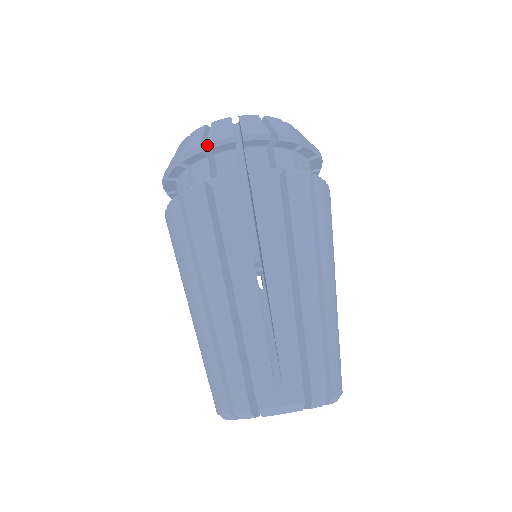
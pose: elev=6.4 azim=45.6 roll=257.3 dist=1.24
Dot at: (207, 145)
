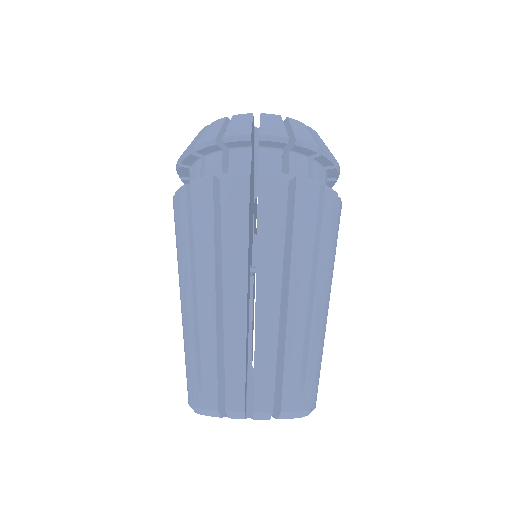
Dot at: (179, 160)
